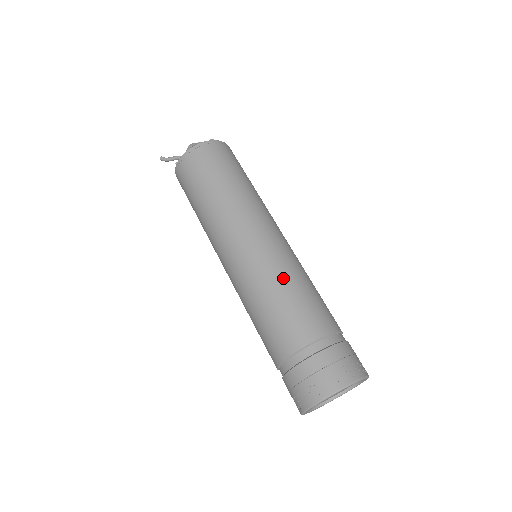
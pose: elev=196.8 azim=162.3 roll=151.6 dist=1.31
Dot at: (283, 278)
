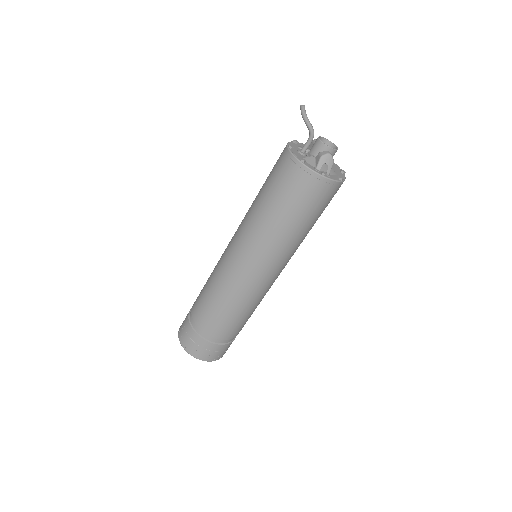
Dot at: (252, 305)
